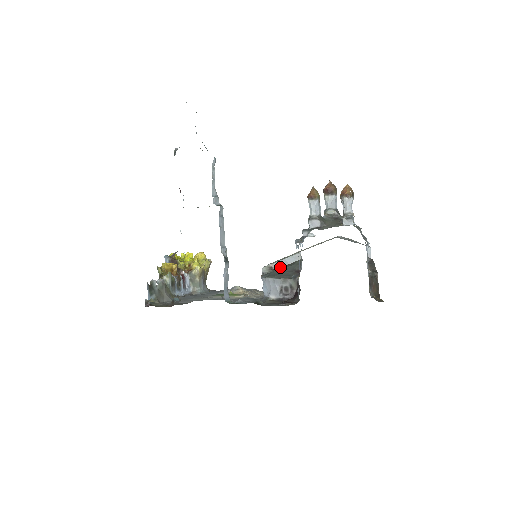
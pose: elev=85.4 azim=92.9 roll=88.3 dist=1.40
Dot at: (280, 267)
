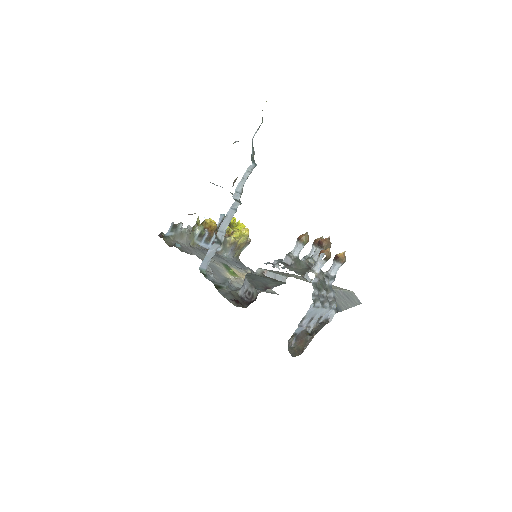
Dot at: (270, 277)
